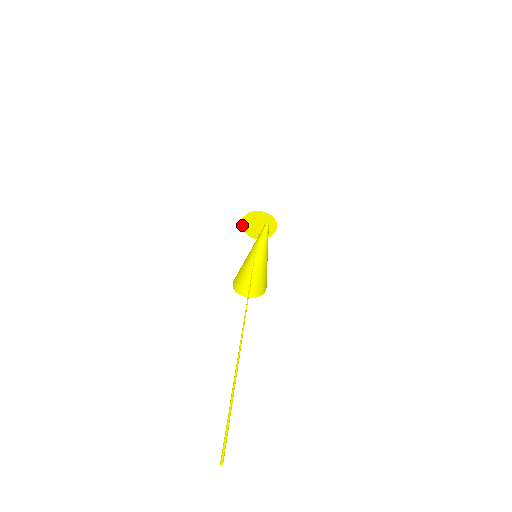
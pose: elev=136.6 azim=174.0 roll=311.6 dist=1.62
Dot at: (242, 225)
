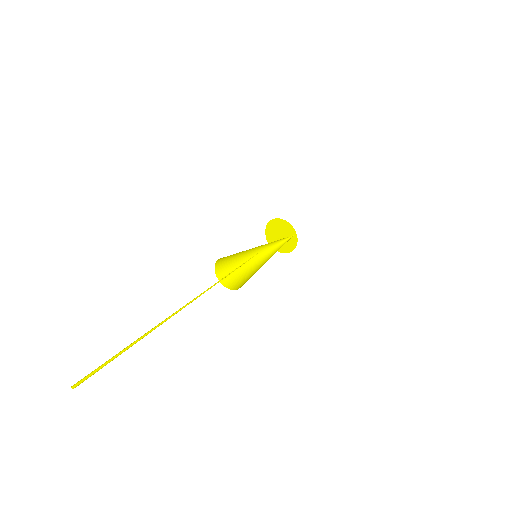
Dot at: (268, 225)
